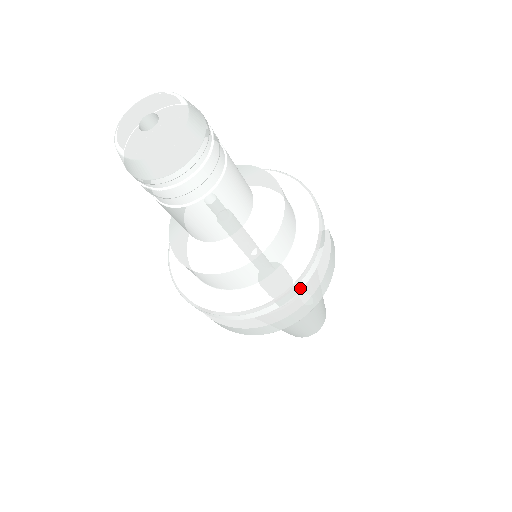
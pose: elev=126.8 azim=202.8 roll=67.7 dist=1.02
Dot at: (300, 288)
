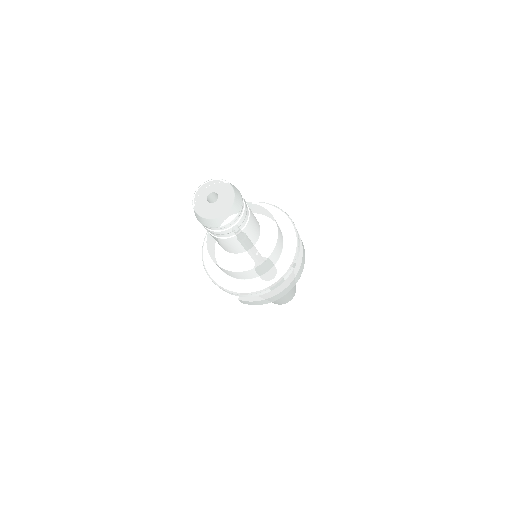
Dot at: (297, 258)
